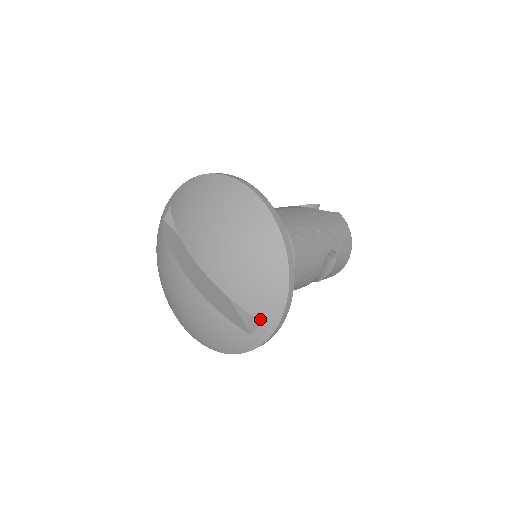
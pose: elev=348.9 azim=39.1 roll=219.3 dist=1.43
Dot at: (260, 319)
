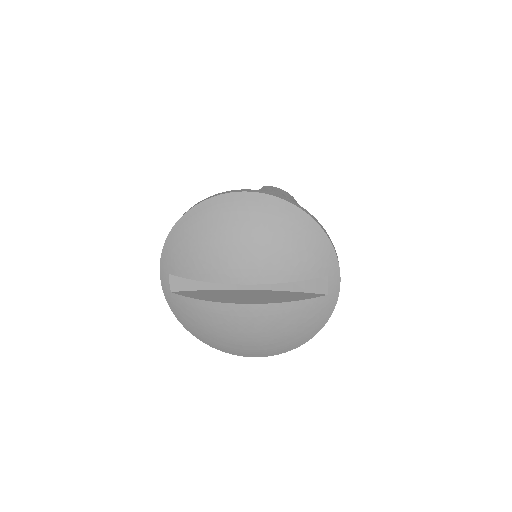
Dot at: (325, 275)
